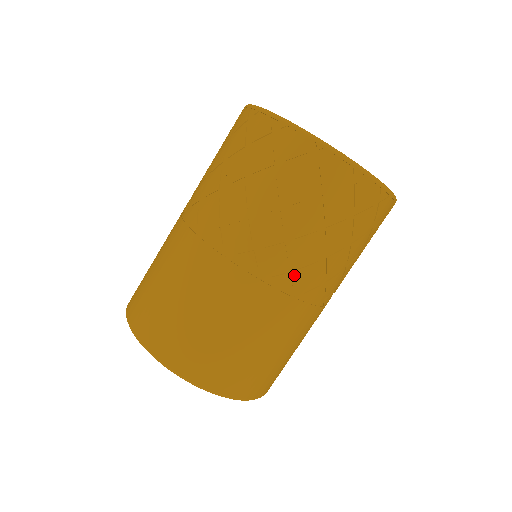
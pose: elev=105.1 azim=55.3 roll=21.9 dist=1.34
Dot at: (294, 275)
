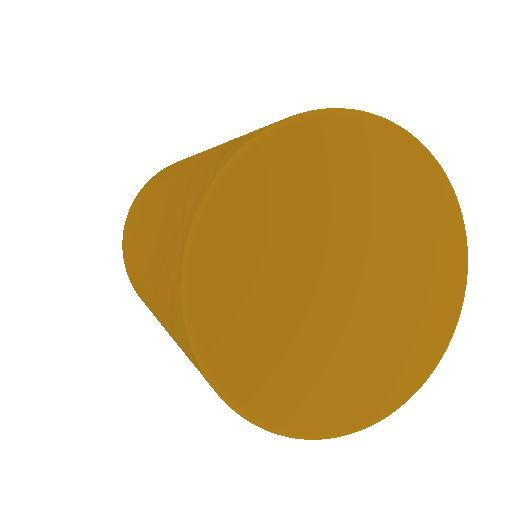
Dot at: occluded
